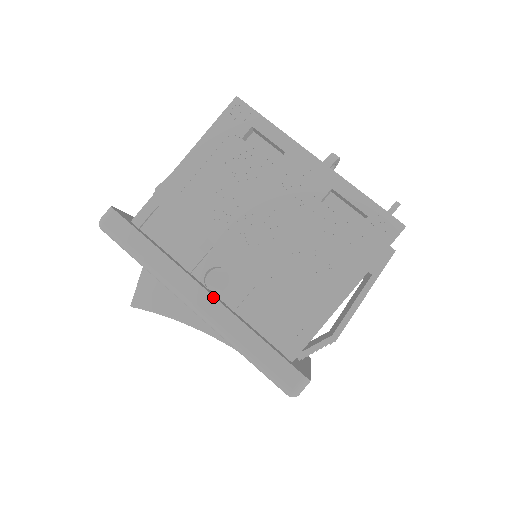
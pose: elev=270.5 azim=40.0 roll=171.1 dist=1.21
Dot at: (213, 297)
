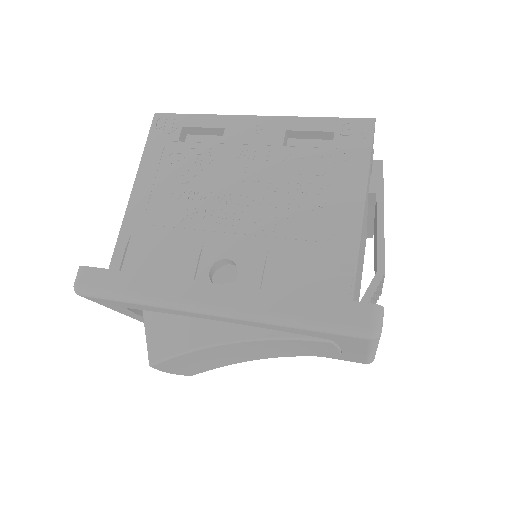
Dot at: (228, 286)
